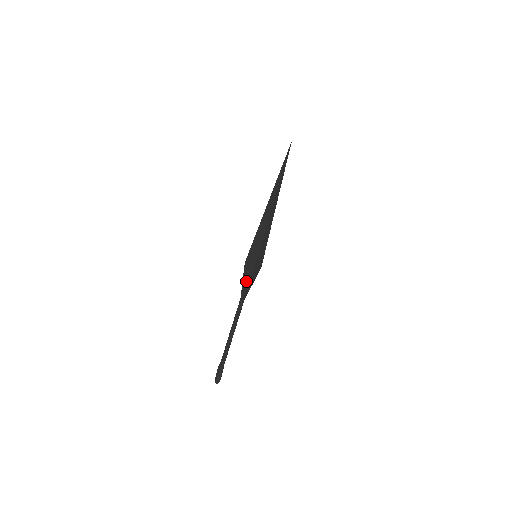
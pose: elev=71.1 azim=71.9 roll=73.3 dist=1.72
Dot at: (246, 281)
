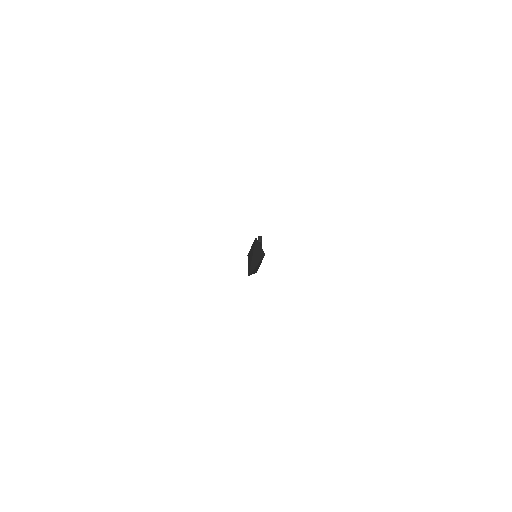
Dot at: occluded
